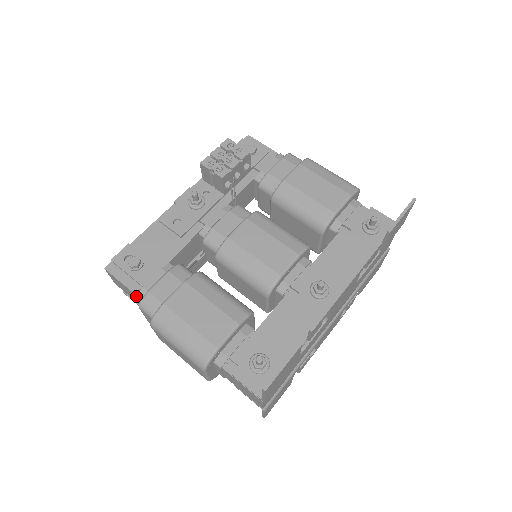
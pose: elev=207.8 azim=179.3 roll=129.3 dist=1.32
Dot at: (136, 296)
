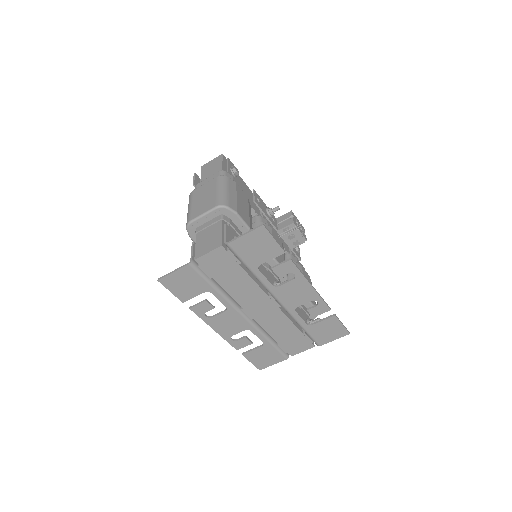
Dot at: occluded
